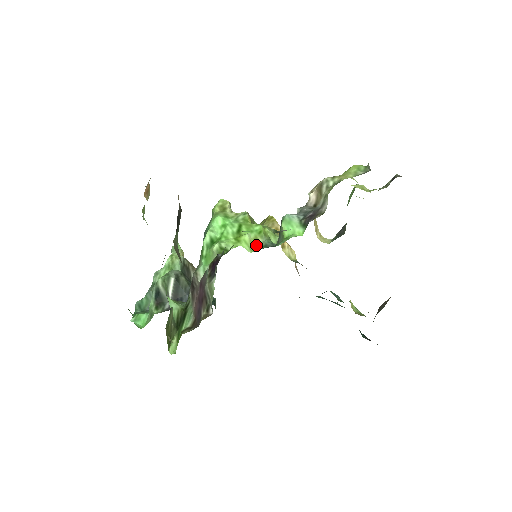
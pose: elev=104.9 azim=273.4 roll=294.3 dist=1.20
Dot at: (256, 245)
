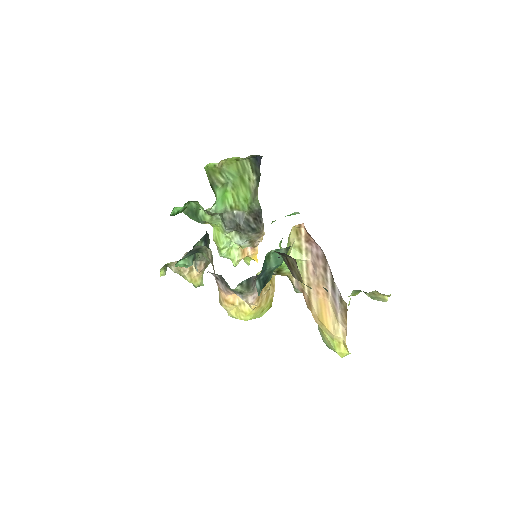
Dot at: occluded
